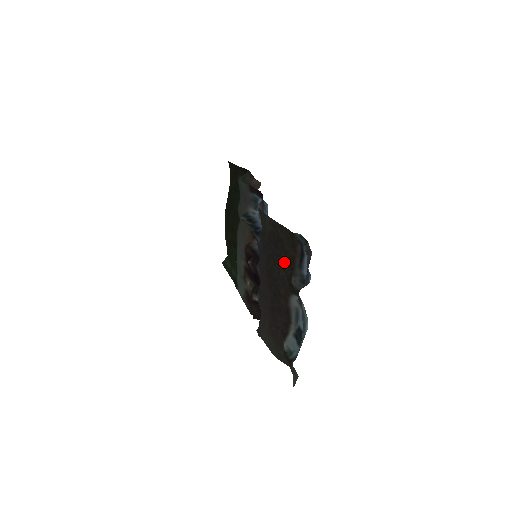
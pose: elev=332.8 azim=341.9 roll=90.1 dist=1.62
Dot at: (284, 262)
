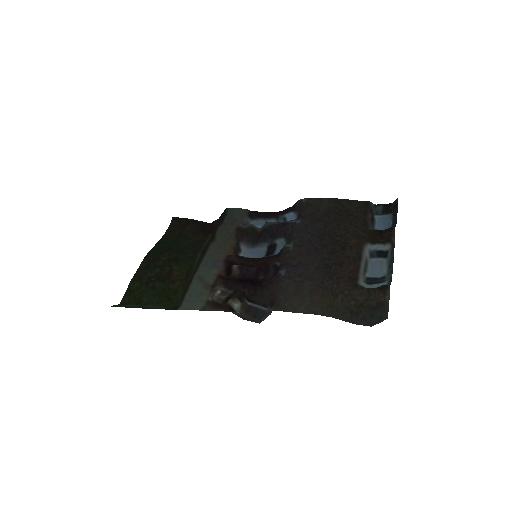
Dot at: (355, 222)
